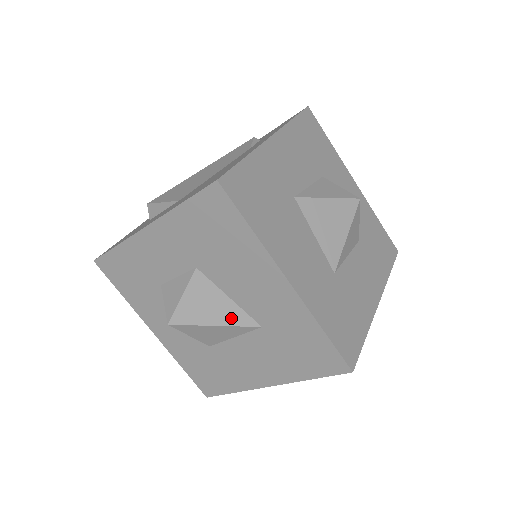
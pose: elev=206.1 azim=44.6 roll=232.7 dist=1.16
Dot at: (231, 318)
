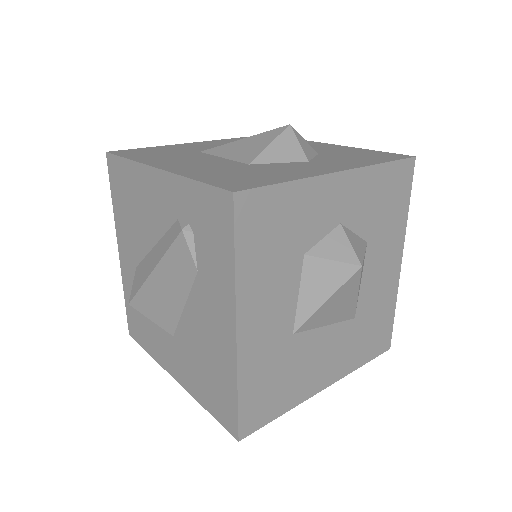
Dot at: occluded
